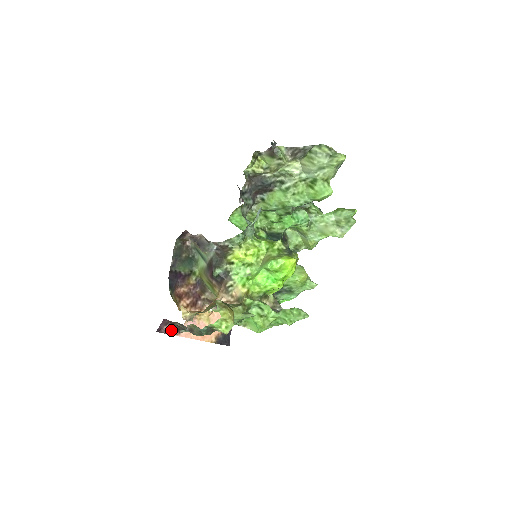
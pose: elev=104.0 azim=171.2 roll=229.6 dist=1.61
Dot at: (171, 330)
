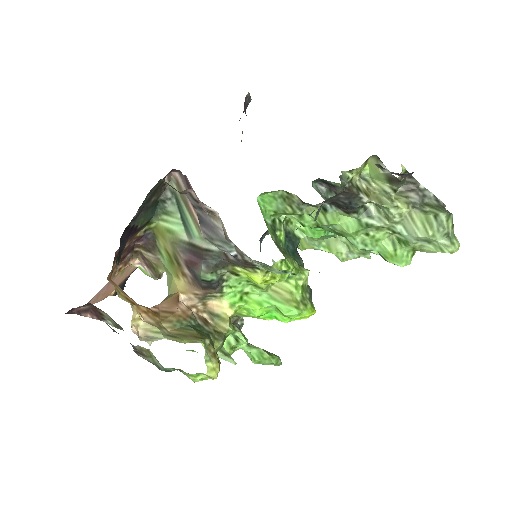
Dot at: (87, 312)
